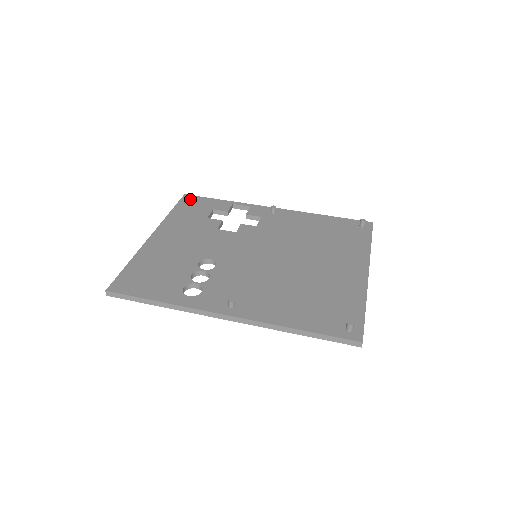
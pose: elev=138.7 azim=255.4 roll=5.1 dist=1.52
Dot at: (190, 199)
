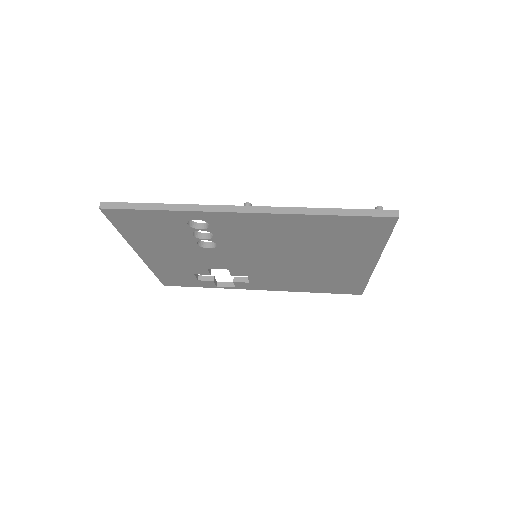
Dot at: occluded
